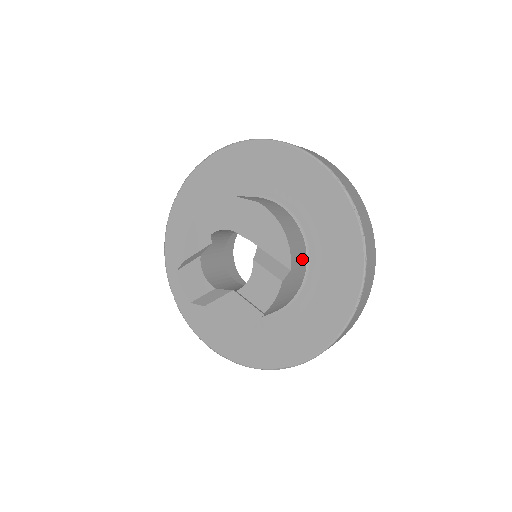
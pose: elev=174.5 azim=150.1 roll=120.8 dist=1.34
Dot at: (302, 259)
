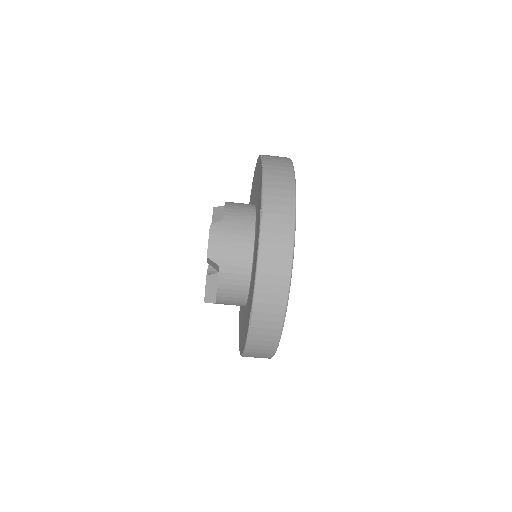
Dot at: (246, 217)
